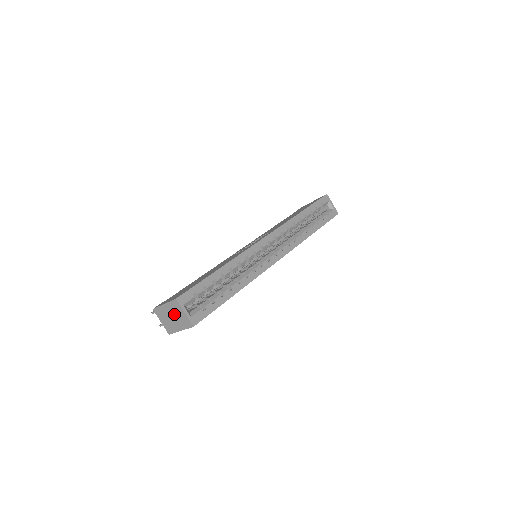
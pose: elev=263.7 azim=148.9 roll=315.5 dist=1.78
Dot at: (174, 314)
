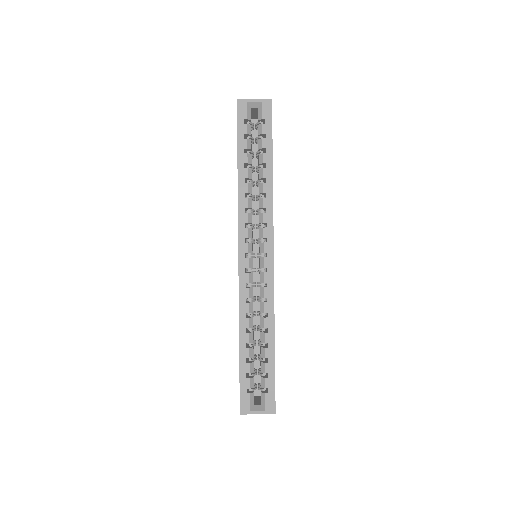
Dot at: occluded
